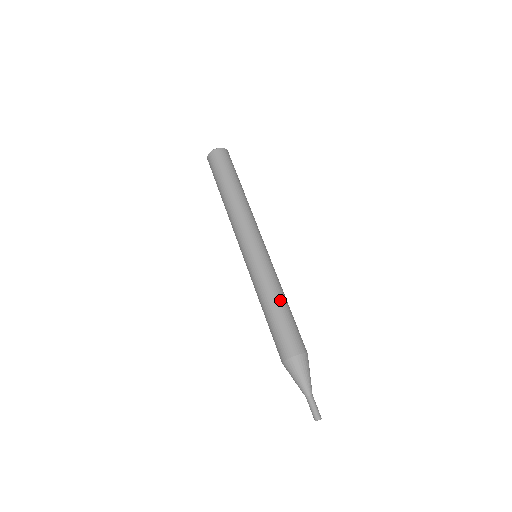
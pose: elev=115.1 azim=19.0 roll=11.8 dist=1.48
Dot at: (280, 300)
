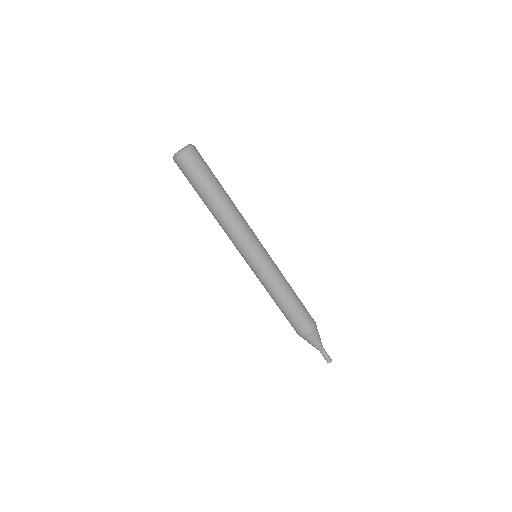
Dot at: (292, 292)
